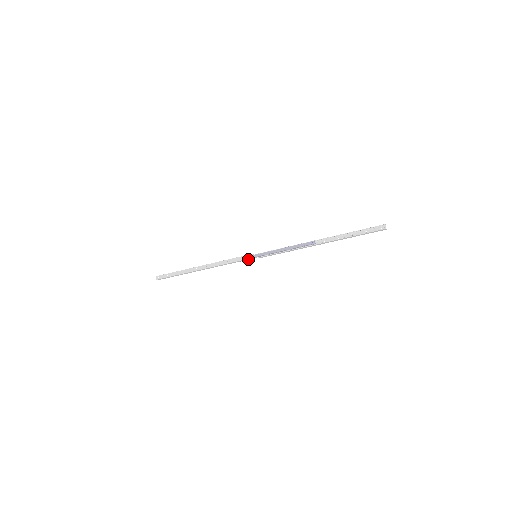
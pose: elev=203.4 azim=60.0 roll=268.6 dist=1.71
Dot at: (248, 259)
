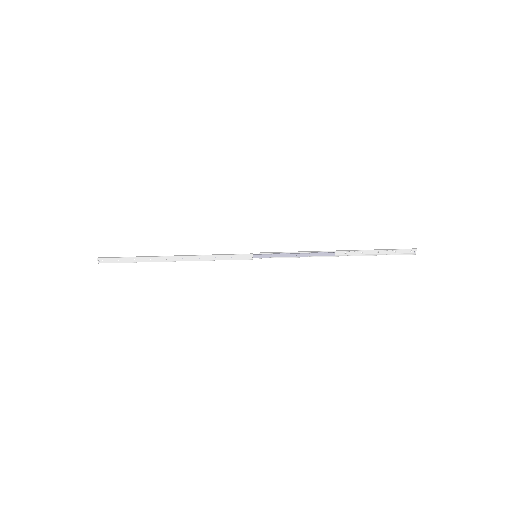
Dot at: (245, 259)
